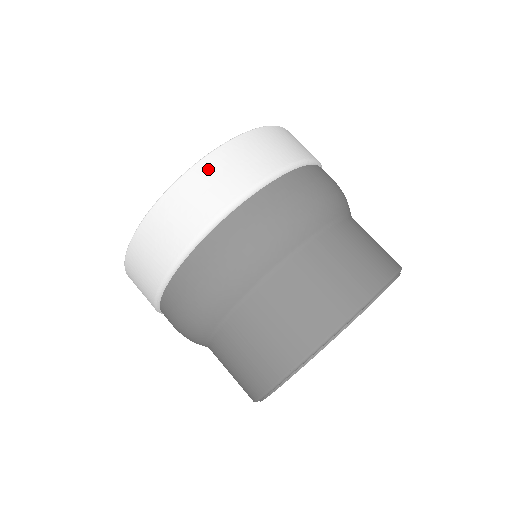
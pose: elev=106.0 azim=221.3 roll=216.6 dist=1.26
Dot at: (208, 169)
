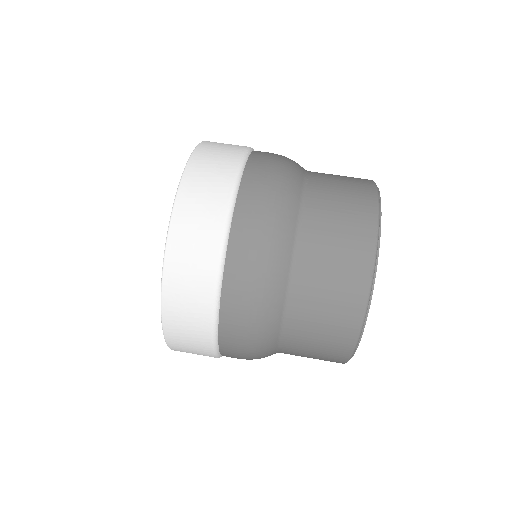
Dot at: (195, 174)
